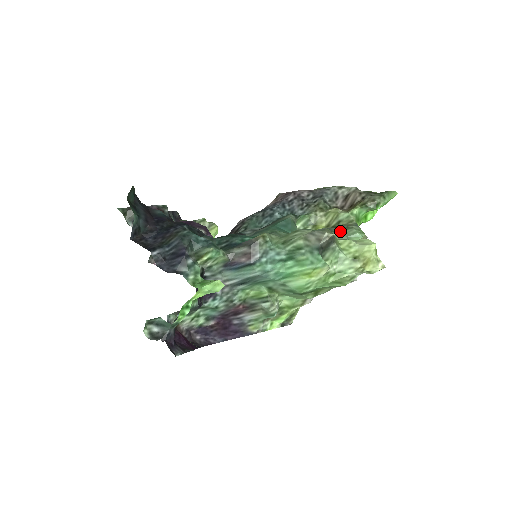
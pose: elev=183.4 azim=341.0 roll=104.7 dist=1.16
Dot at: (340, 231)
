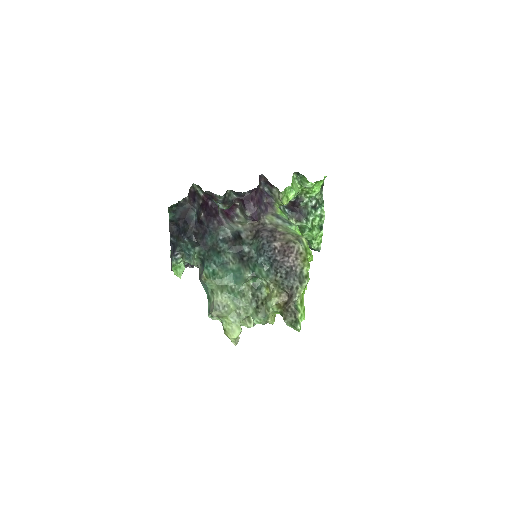
Dot at: (244, 312)
